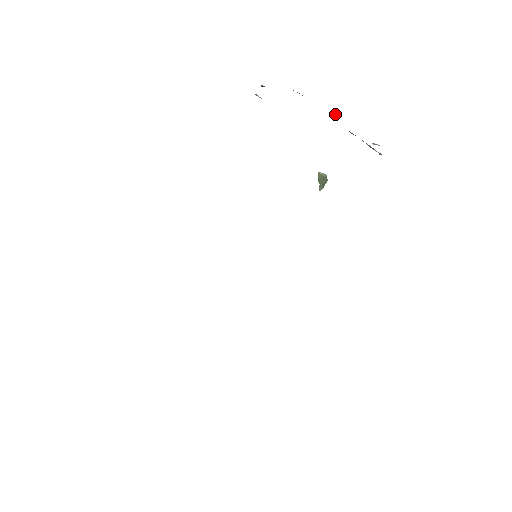
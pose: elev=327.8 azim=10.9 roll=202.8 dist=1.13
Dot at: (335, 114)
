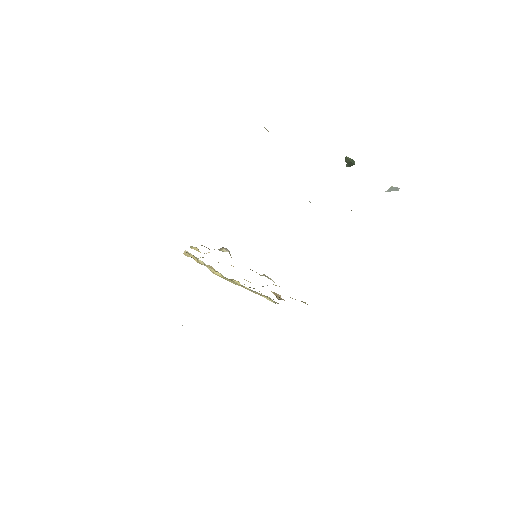
Dot at: occluded
